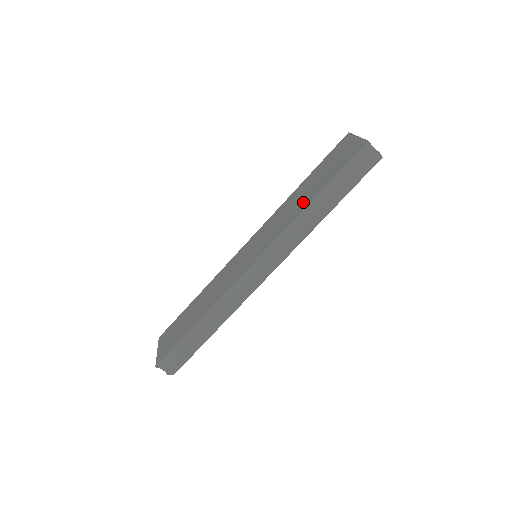
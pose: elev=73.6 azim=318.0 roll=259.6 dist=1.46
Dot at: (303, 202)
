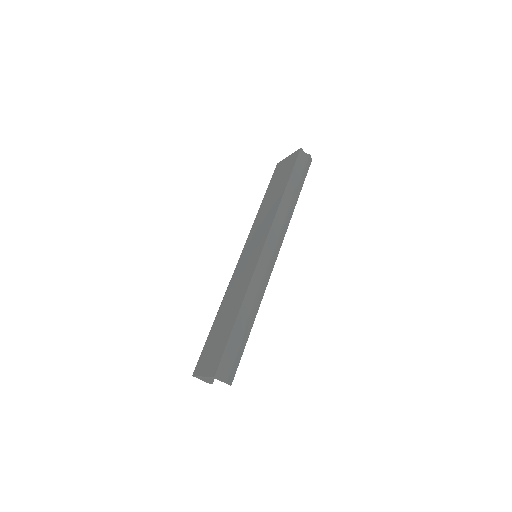
Dot at: (276, 200)
